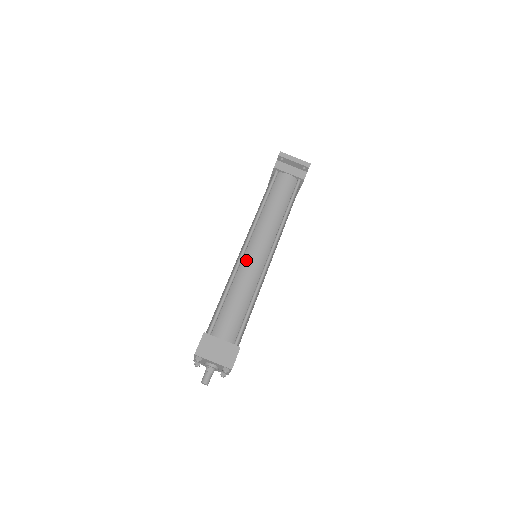
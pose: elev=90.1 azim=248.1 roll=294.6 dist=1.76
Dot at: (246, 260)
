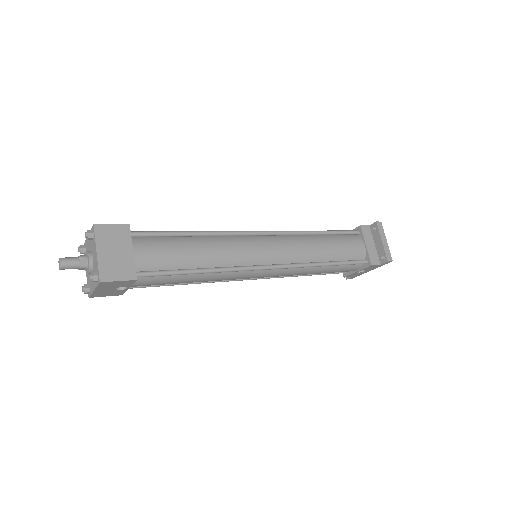
Dot at: (246, 240)
